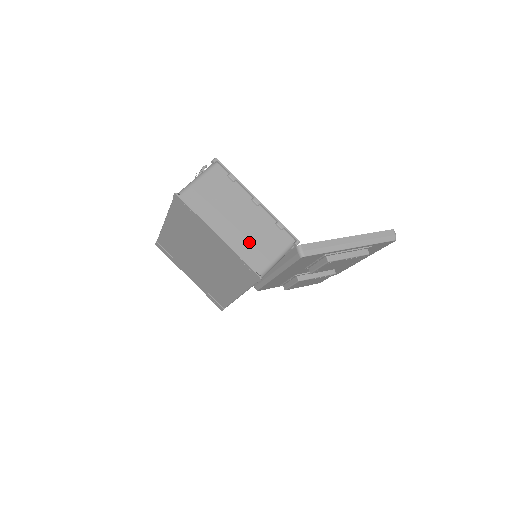
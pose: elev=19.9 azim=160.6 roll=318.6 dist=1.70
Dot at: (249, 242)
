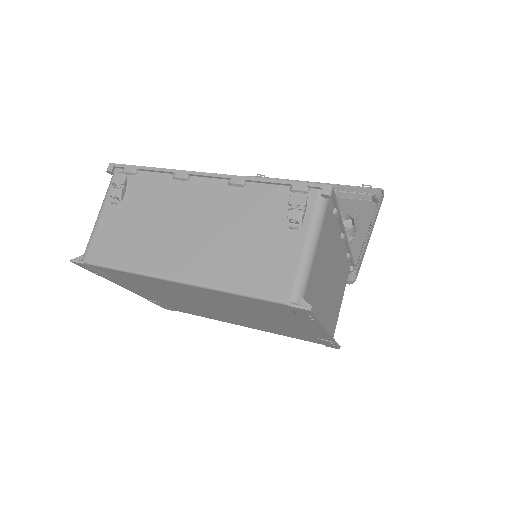
Dot at: (333, 306)
